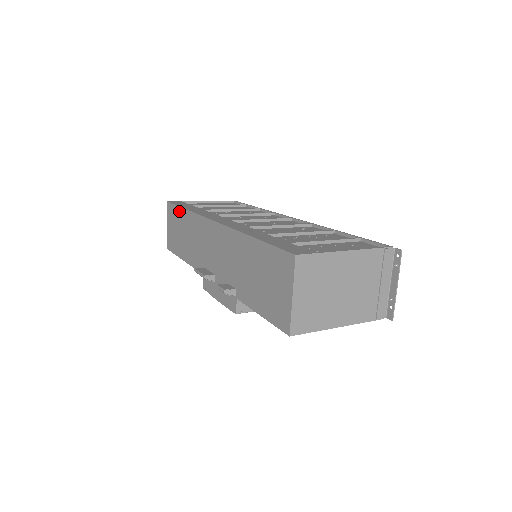
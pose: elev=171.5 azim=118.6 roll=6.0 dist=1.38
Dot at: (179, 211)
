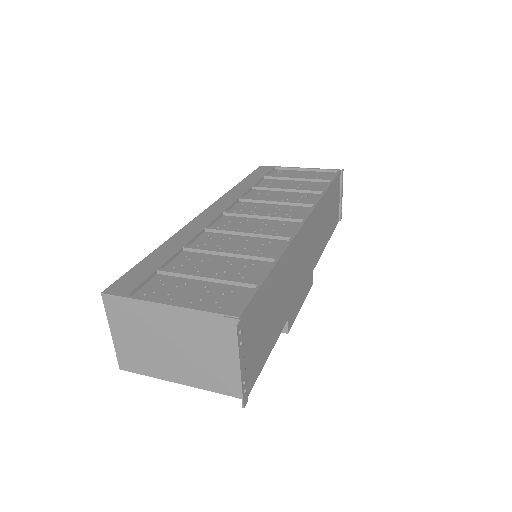
Dot at: occluded
